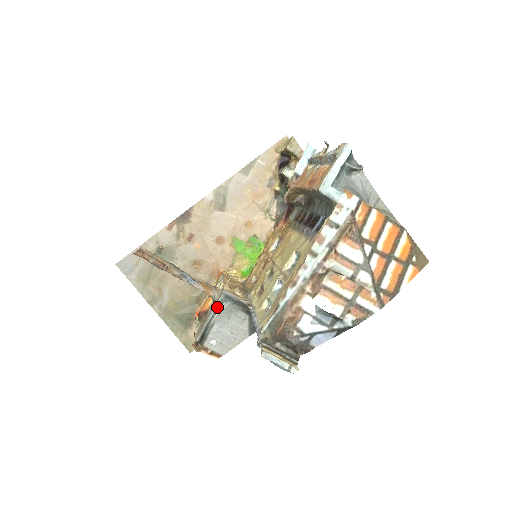
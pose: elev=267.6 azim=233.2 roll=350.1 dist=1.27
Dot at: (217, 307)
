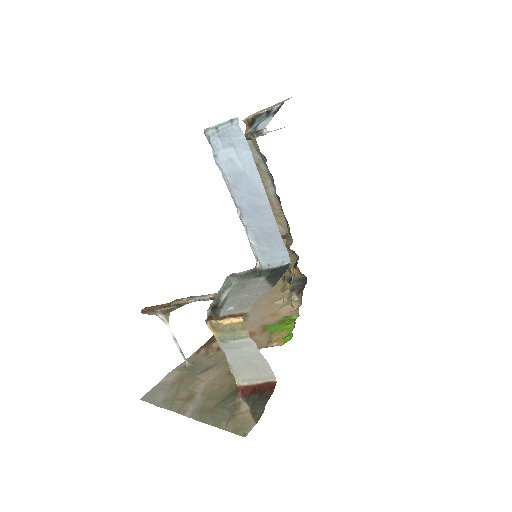
Dot at: (225, 285)
